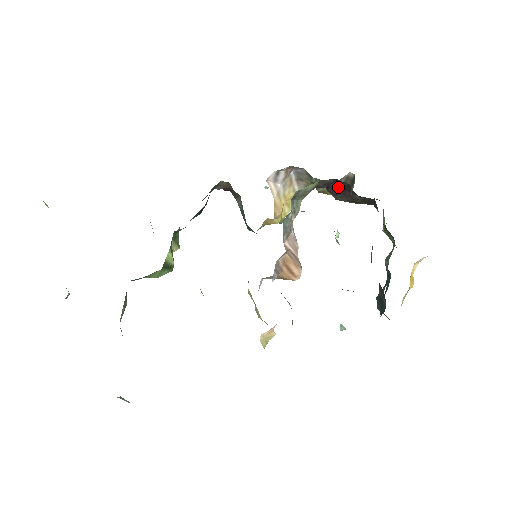
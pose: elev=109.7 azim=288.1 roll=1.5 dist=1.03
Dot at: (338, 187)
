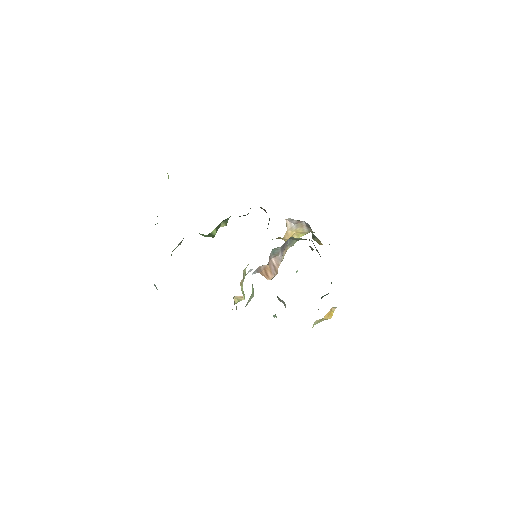
Dot at: occluded
